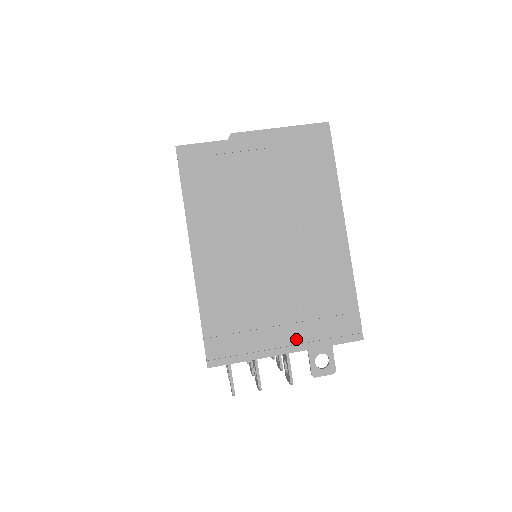
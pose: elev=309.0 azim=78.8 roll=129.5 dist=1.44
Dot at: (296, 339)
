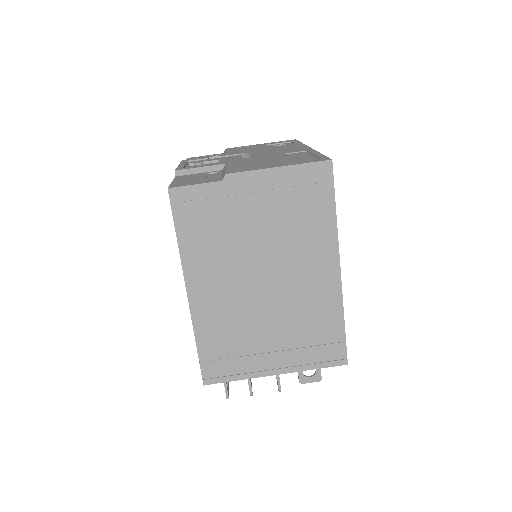
Dot at: (284, 363)
